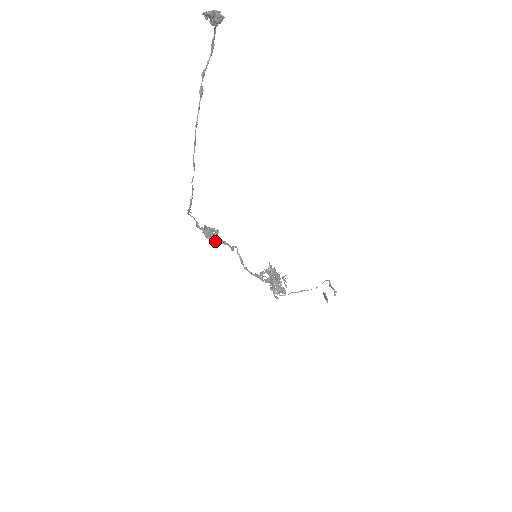
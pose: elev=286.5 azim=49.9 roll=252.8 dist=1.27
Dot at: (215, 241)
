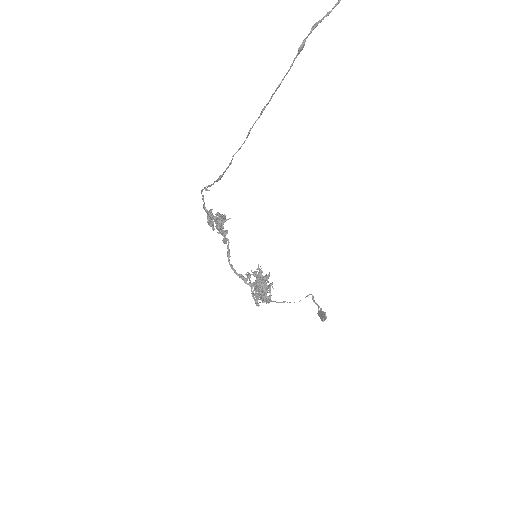
Dot at: (222, 230)
